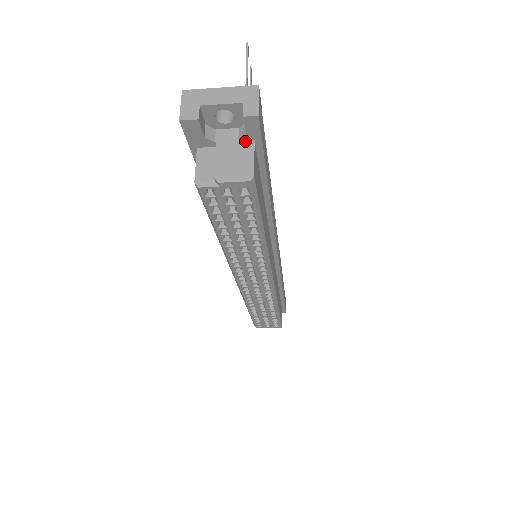
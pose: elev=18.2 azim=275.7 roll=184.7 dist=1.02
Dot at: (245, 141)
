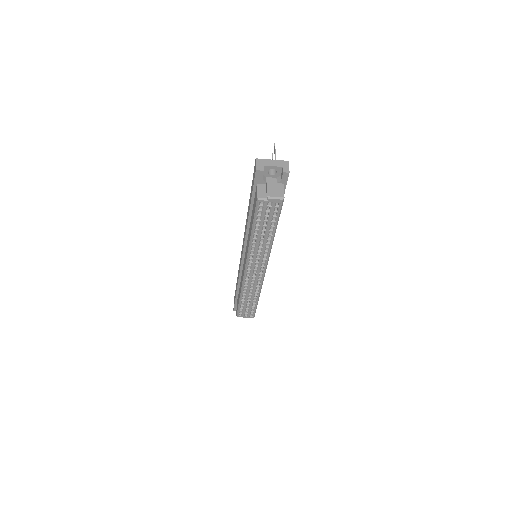
Dot at: (279, 183)
